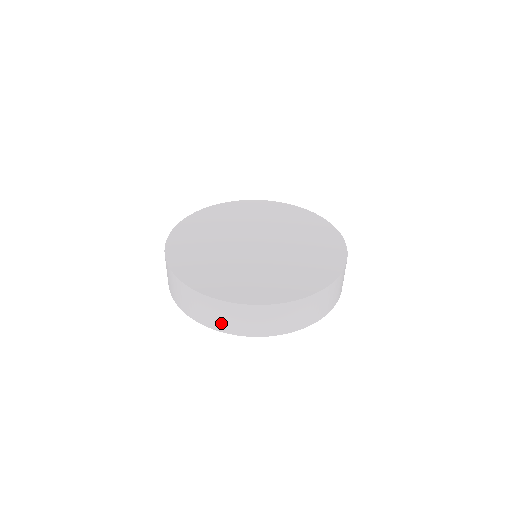
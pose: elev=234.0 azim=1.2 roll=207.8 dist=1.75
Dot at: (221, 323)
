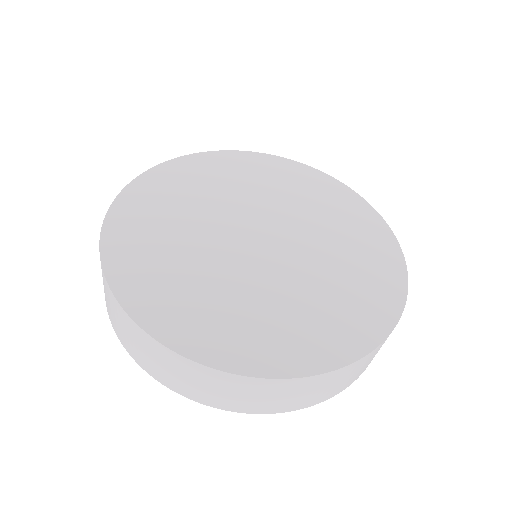
Dot at: (137, 353)
